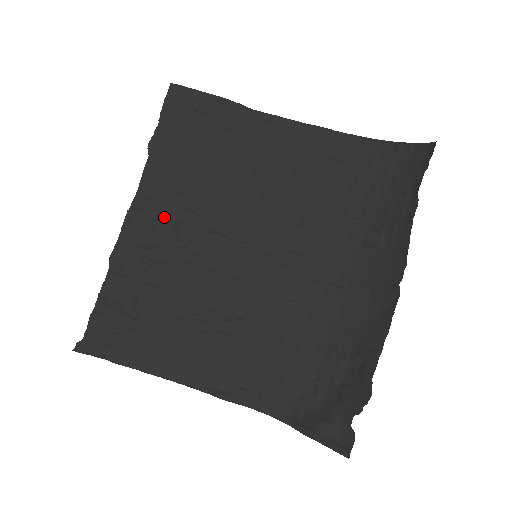
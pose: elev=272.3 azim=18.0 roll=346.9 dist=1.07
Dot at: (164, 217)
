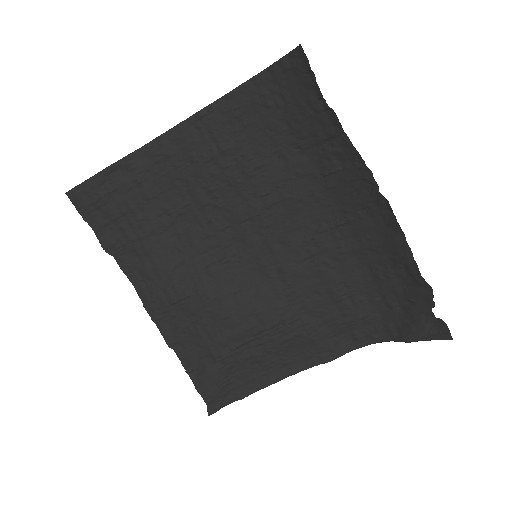
Dot at: (169, 288)
